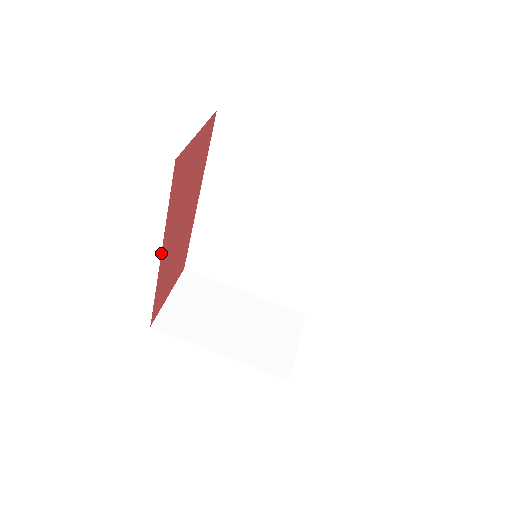
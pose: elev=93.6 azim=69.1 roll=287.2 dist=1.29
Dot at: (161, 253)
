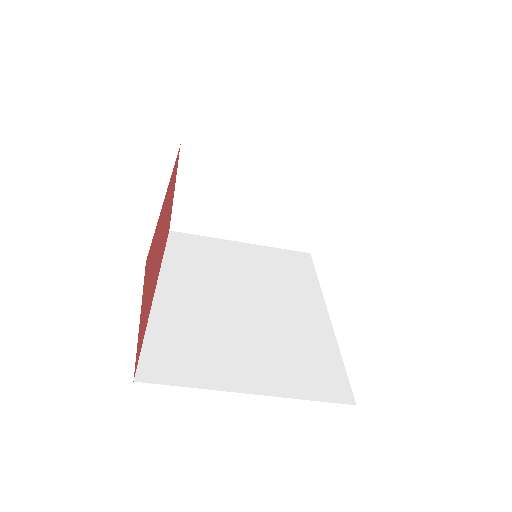
Dot at: (154, 292)
